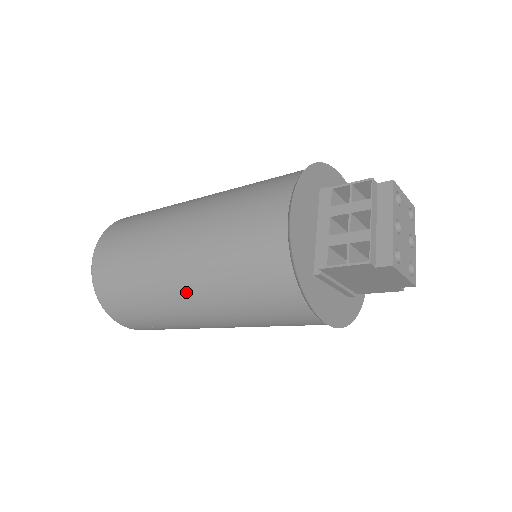
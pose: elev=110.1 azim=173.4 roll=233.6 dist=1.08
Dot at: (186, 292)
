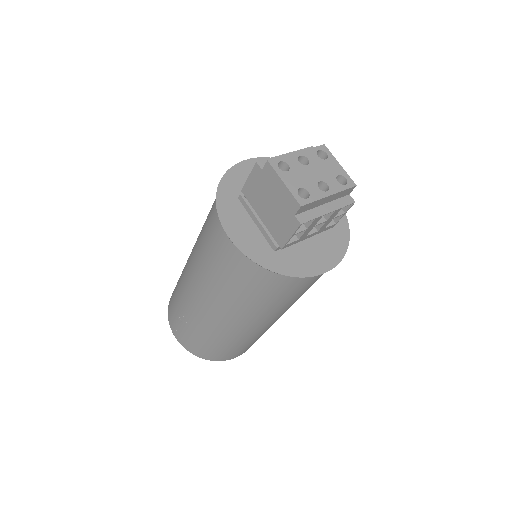
Dot at: occluded
